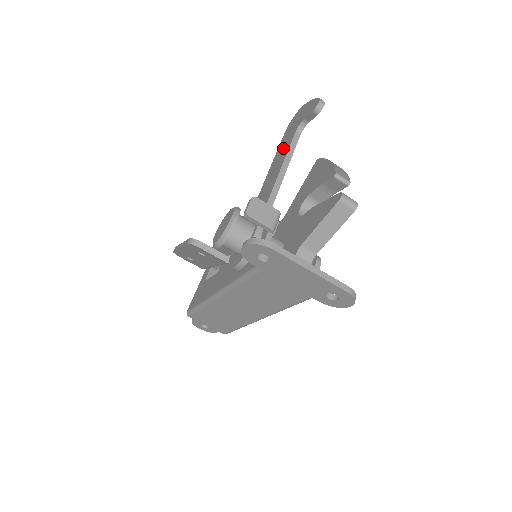
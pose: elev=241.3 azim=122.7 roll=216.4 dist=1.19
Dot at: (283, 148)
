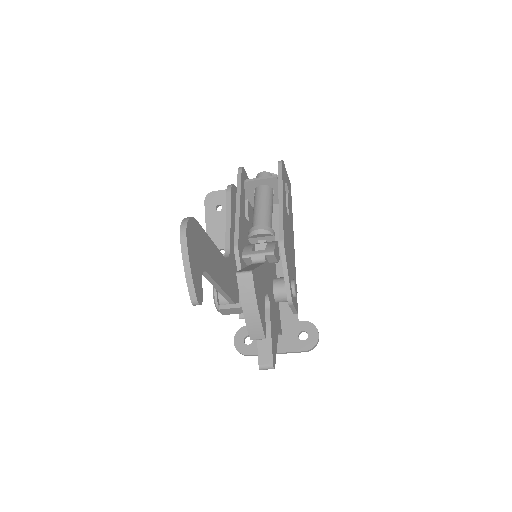
Dot at: occluded
